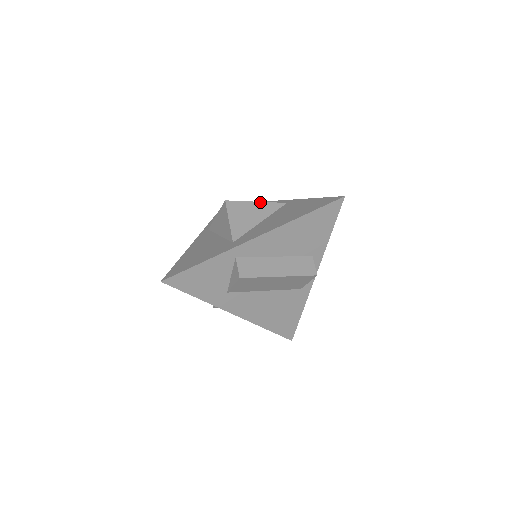
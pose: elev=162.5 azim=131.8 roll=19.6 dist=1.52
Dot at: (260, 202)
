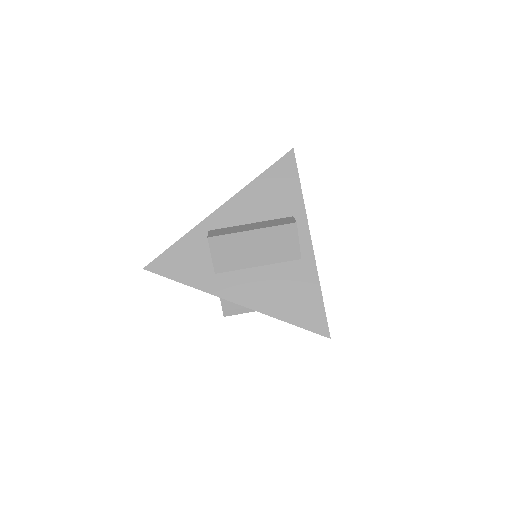
Dot at: occluded
